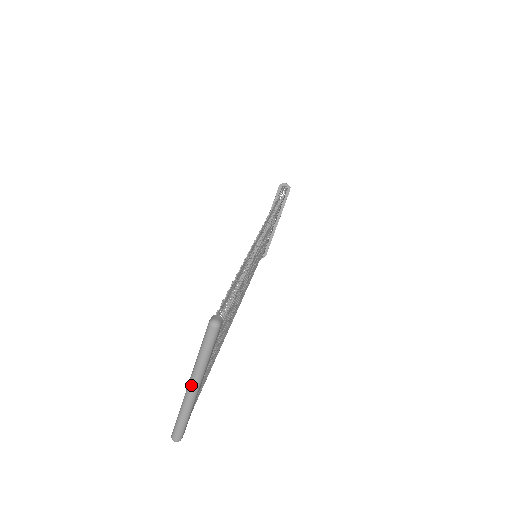
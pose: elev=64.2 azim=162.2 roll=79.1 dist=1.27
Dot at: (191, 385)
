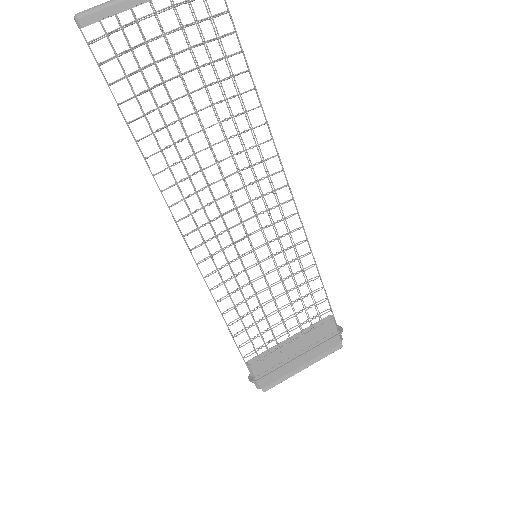
Dot at: out of frame
